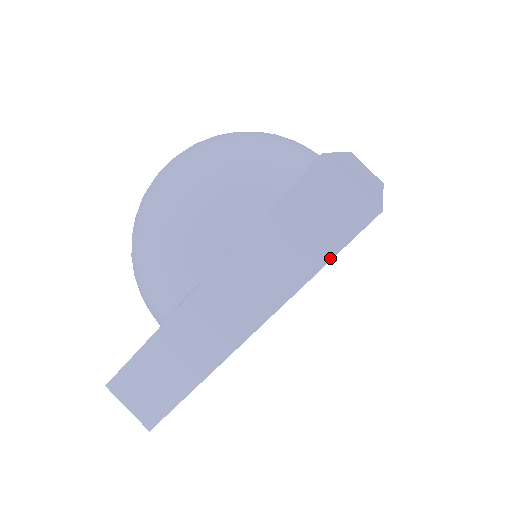
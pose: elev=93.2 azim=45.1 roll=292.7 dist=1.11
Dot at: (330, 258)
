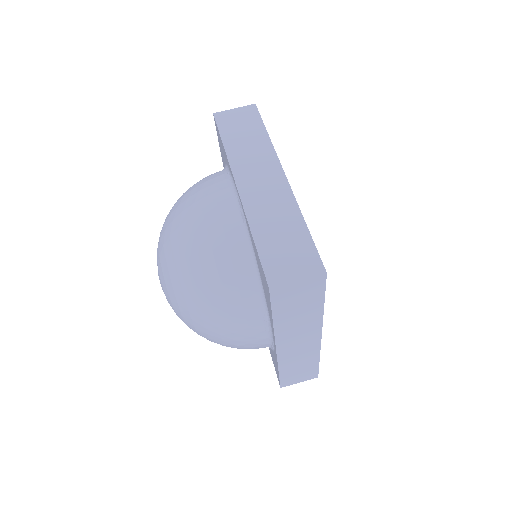
Dot at: (323, 299)
